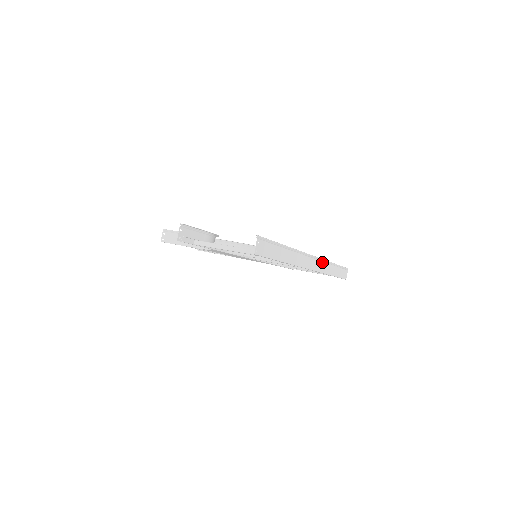
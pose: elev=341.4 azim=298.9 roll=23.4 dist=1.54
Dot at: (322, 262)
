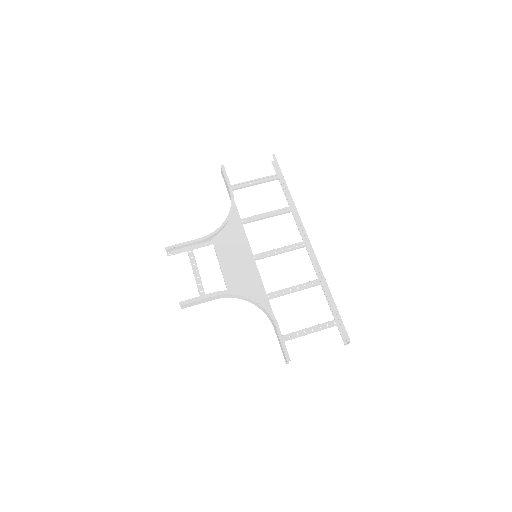
Dot at: (301, 221)
